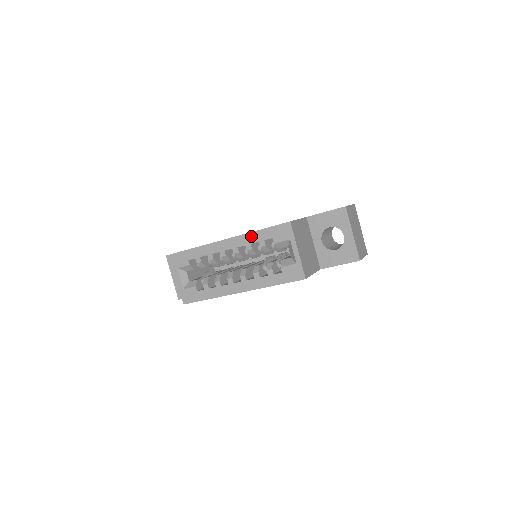
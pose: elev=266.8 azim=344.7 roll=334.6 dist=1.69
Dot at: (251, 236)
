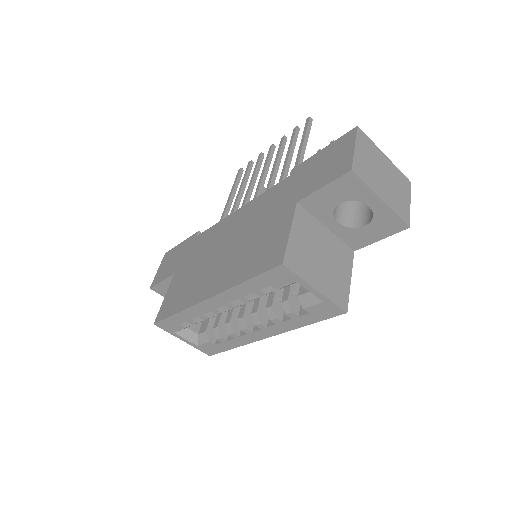
Dot at: (238, 290)
